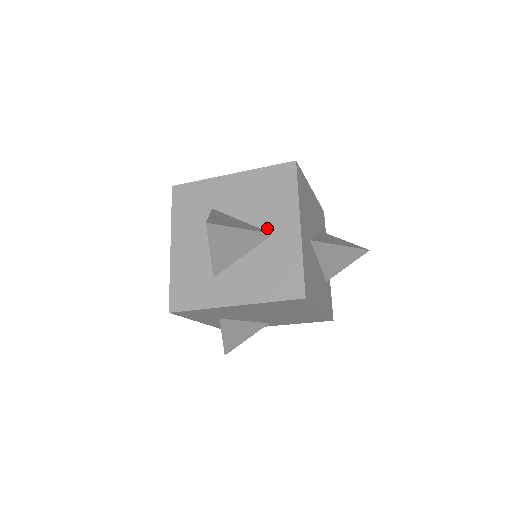
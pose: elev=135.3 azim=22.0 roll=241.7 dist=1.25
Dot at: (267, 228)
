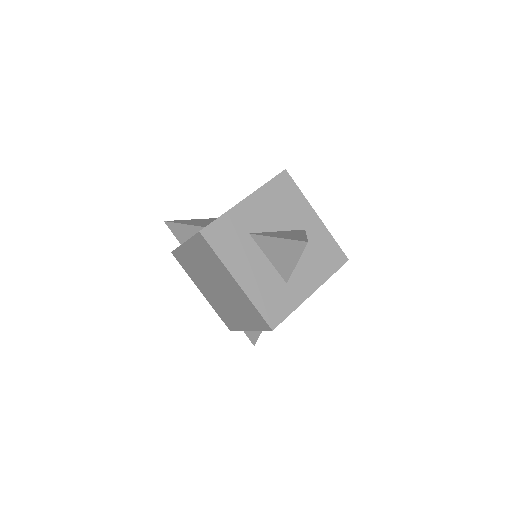
Dot at: (299, 228)
